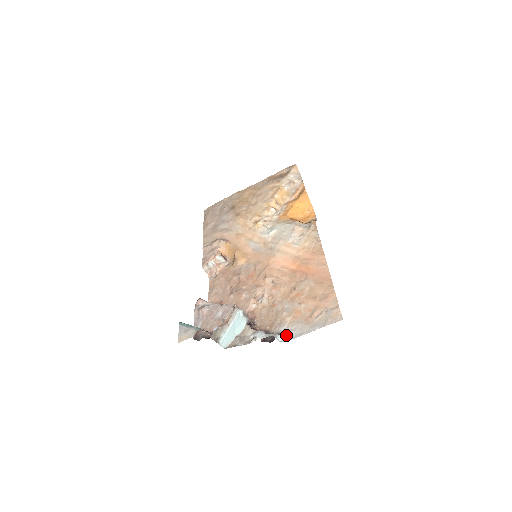
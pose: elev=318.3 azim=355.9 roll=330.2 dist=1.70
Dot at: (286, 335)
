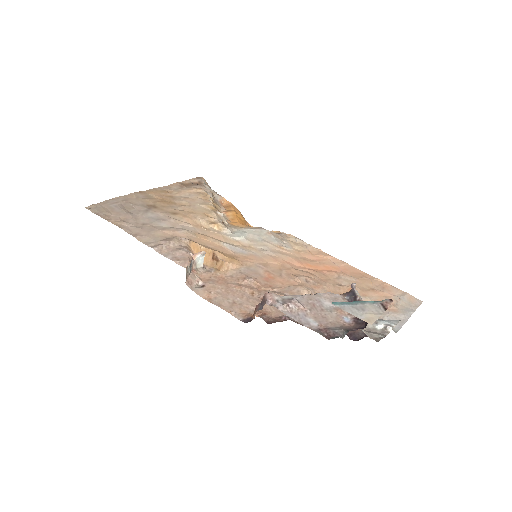
Dot at: occluded
